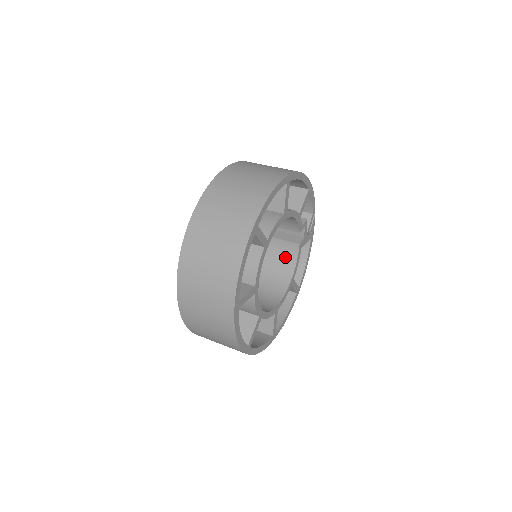
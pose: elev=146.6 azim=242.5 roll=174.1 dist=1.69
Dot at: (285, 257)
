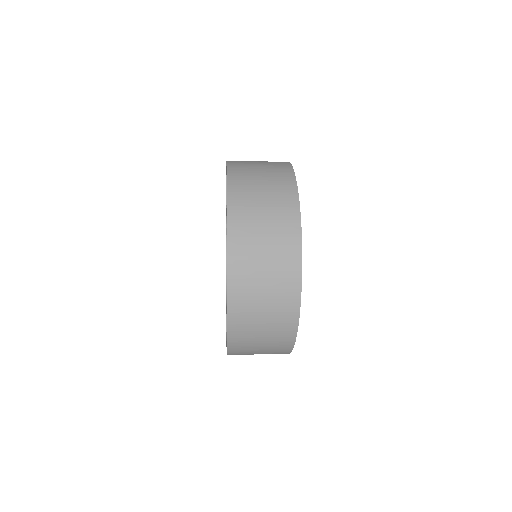
Dot at: occluded
